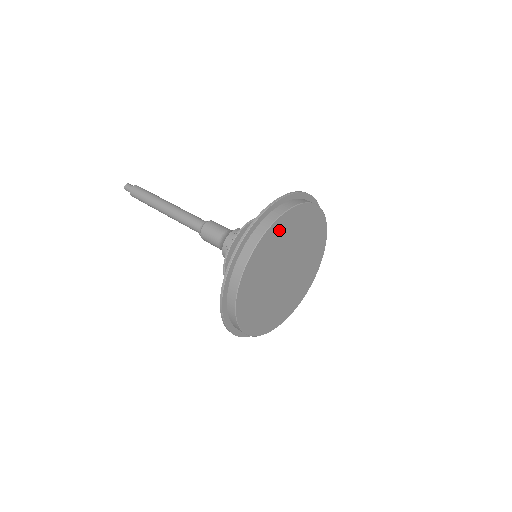
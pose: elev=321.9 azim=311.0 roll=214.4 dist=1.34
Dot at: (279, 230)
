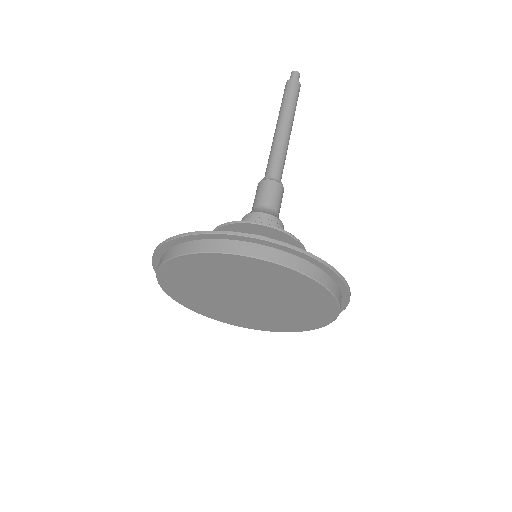
Dot at: (244, 265)
